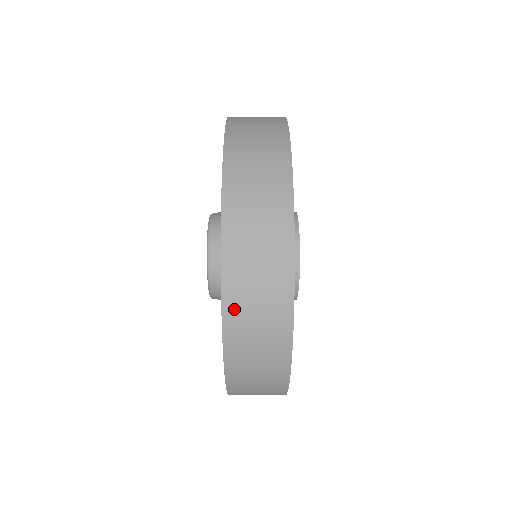
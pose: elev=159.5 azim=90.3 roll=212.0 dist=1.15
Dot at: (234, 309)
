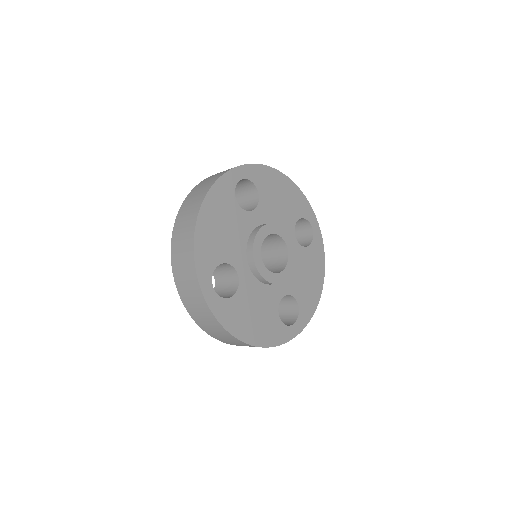
Dot at: (176, 234)
